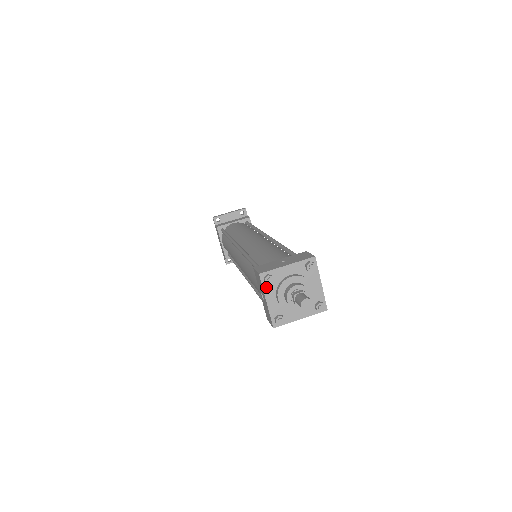
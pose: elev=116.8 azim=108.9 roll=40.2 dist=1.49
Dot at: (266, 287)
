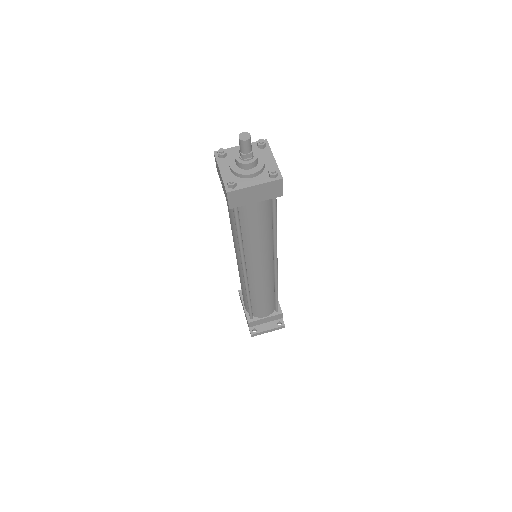
Dot at: (220, 161)
